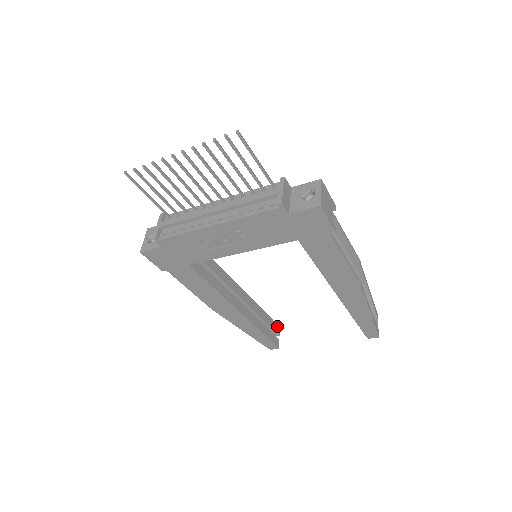
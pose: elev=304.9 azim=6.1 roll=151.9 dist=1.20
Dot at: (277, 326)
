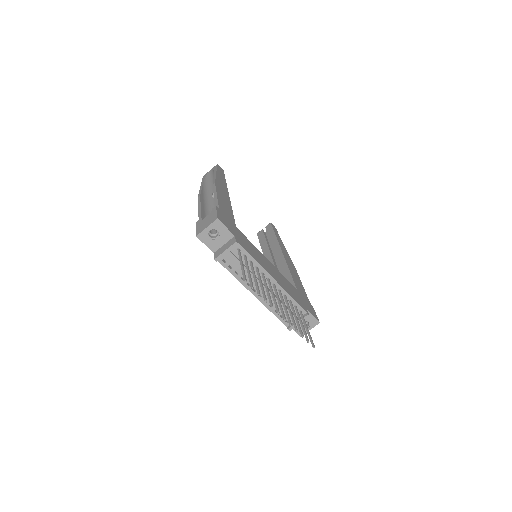
Dot at: occluded
